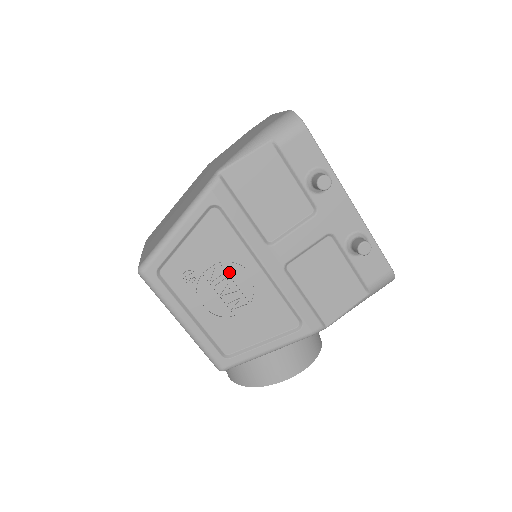
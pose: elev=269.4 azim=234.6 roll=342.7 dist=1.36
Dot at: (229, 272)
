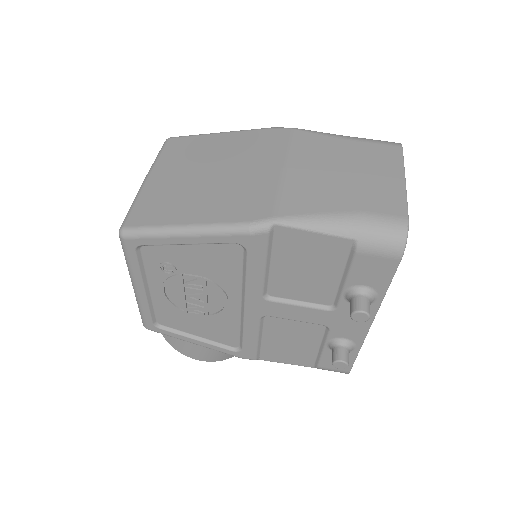
Dot at: (209, 288)
